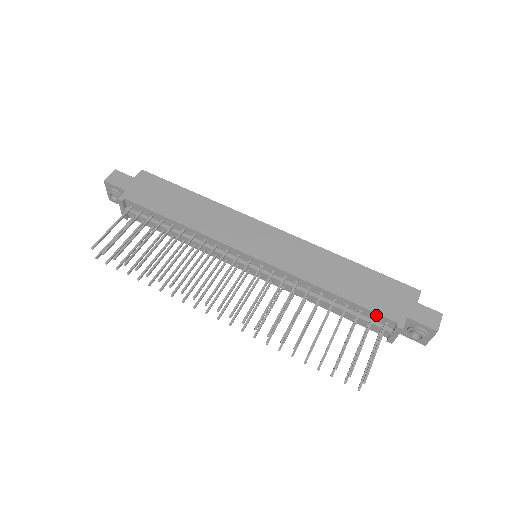
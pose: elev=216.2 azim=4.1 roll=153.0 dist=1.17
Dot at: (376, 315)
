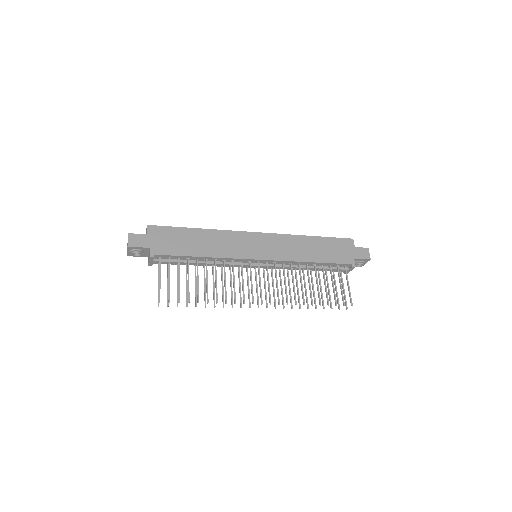
Dot at: (340, 264)
